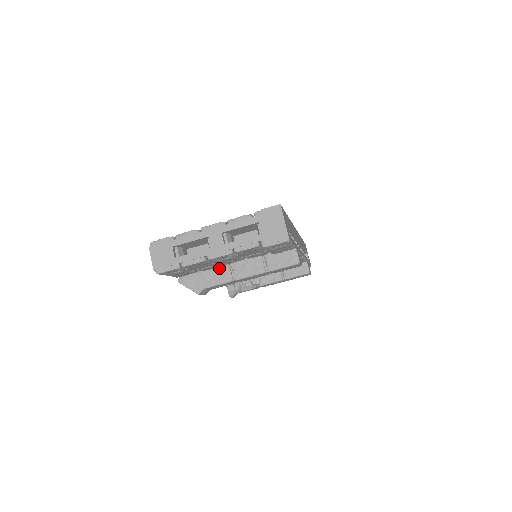
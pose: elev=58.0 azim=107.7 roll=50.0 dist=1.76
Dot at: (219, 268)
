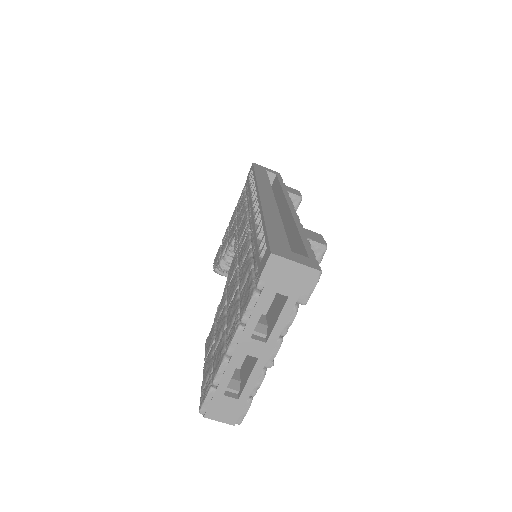
Dot at: occluded
